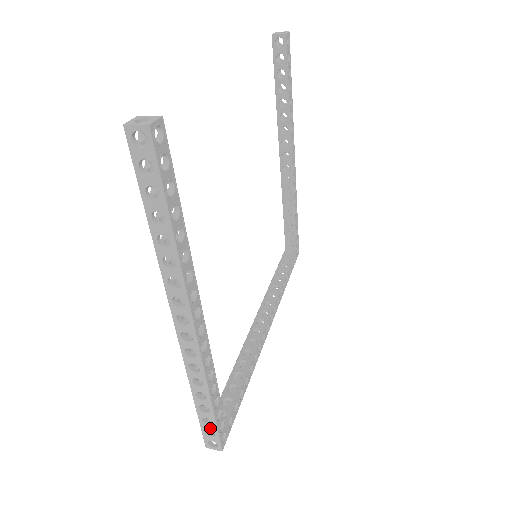
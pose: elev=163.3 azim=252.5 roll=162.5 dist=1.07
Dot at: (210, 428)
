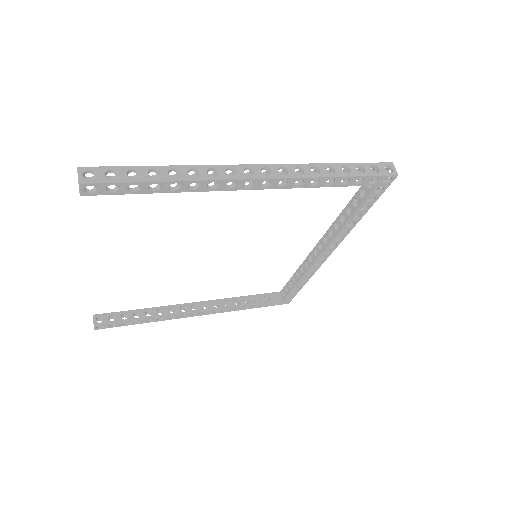
Dot at: occluded
